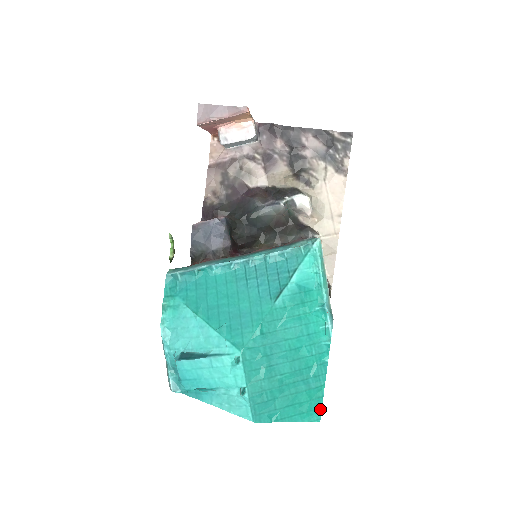
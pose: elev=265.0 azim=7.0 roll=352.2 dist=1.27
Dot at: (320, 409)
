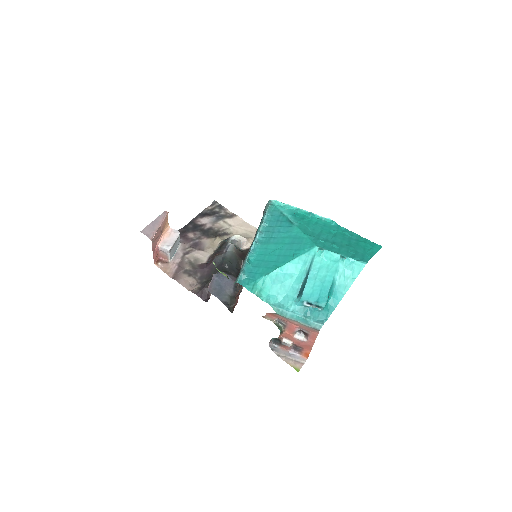
Dot at: (374, 243)
